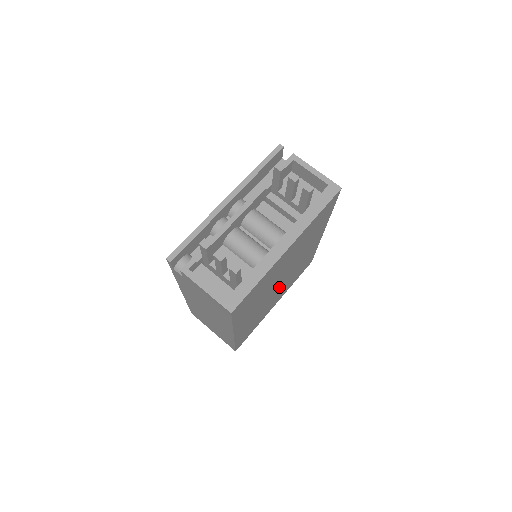
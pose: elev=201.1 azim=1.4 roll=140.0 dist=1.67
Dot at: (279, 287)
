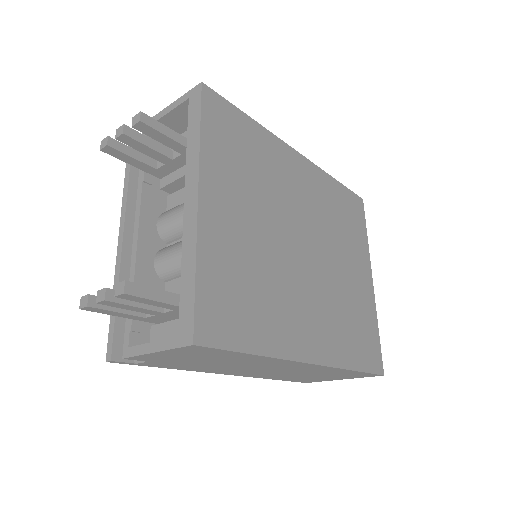
Dot at: (322, 257)
